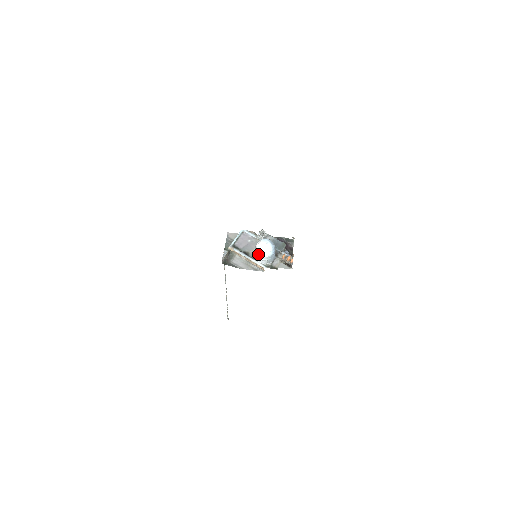
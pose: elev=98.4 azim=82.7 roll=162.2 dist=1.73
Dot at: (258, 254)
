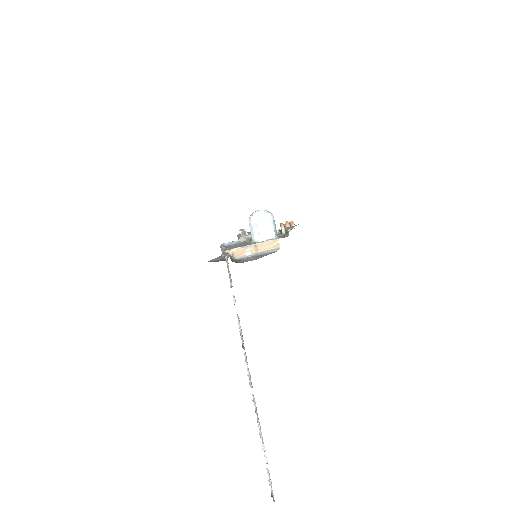
Dot at: (261, 222)
